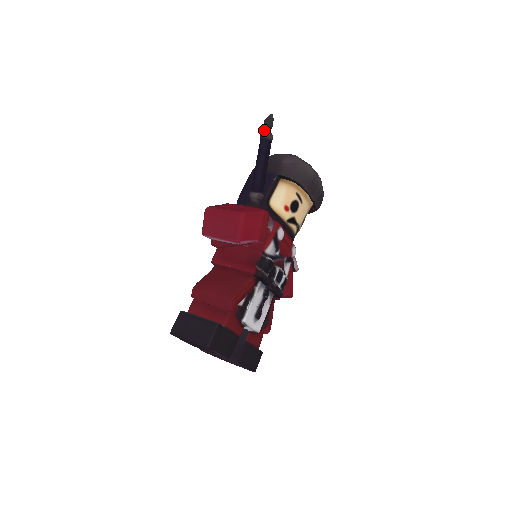
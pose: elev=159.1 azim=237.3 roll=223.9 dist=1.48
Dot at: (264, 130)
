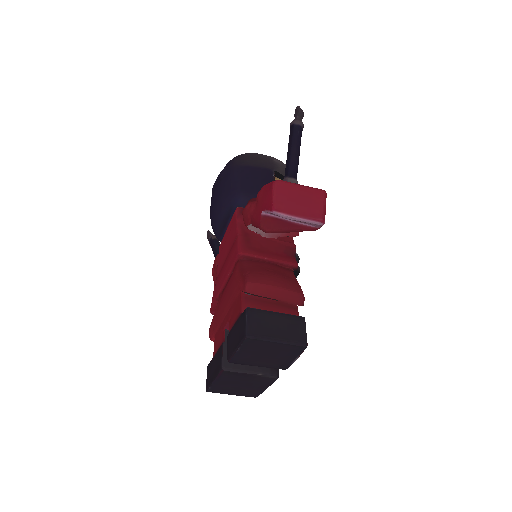
Dot at: (298, 118)
